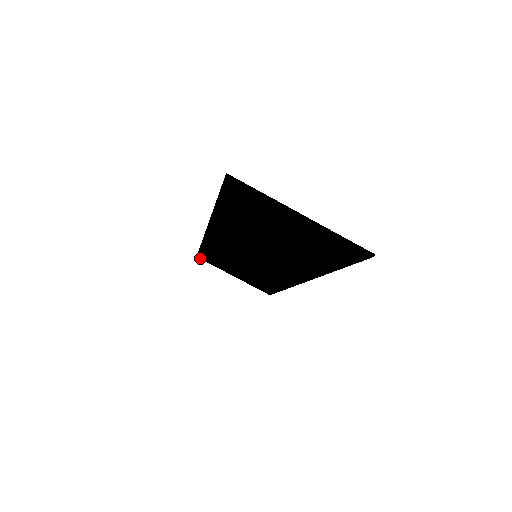
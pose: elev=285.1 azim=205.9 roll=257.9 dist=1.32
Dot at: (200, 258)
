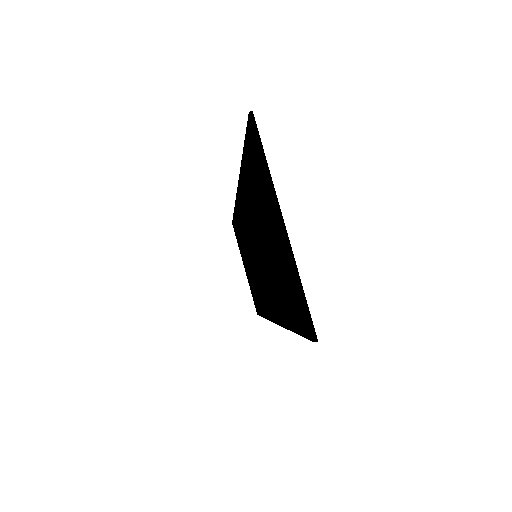
Dot at: (233, 227)
